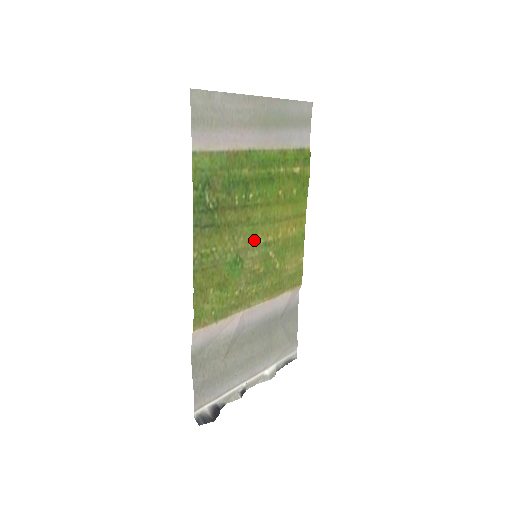
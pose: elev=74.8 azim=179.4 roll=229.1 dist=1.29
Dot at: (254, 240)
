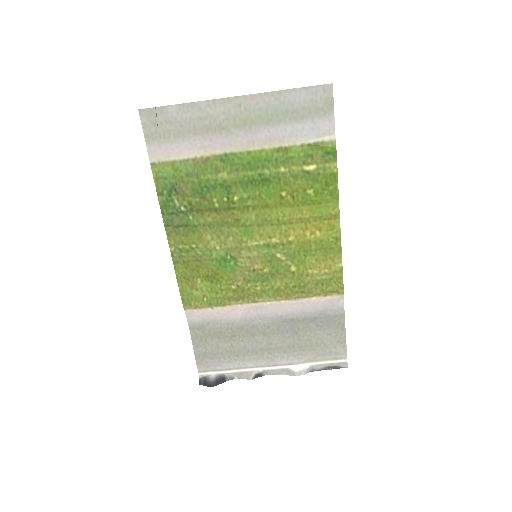
Dot at: (250, 241)
